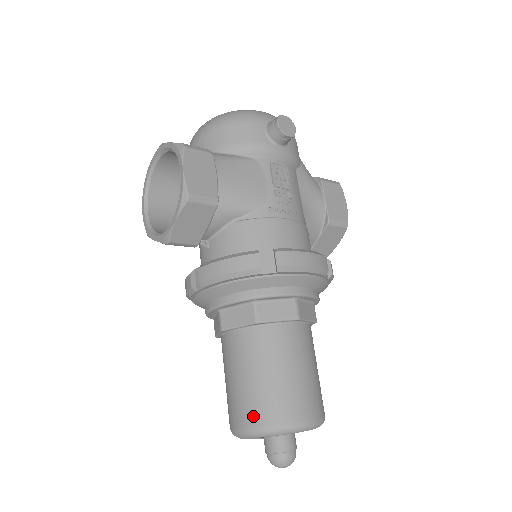
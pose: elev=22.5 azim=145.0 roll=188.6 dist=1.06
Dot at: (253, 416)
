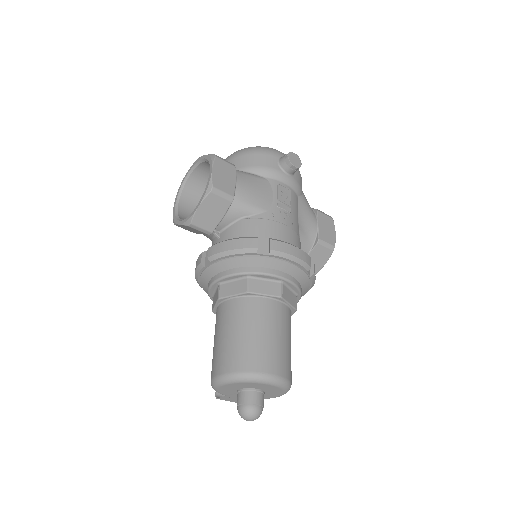
Dot at: (232, 363)
